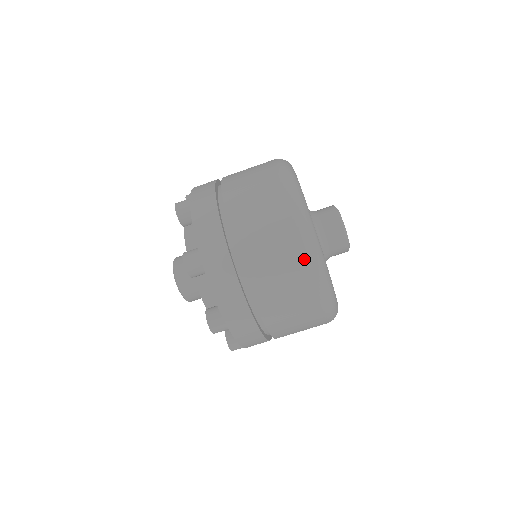
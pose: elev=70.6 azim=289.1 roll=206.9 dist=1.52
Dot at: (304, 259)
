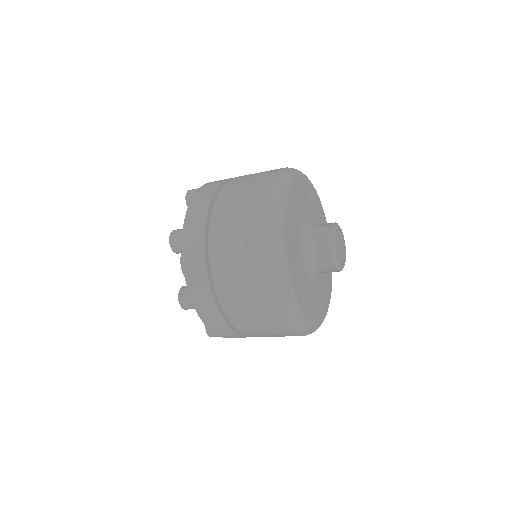
Dot at: (282, 321)
